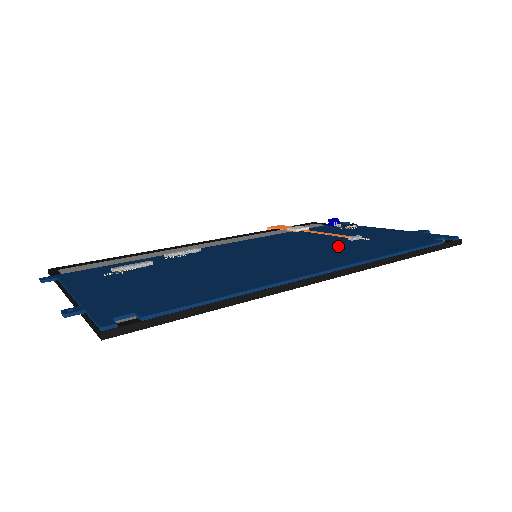
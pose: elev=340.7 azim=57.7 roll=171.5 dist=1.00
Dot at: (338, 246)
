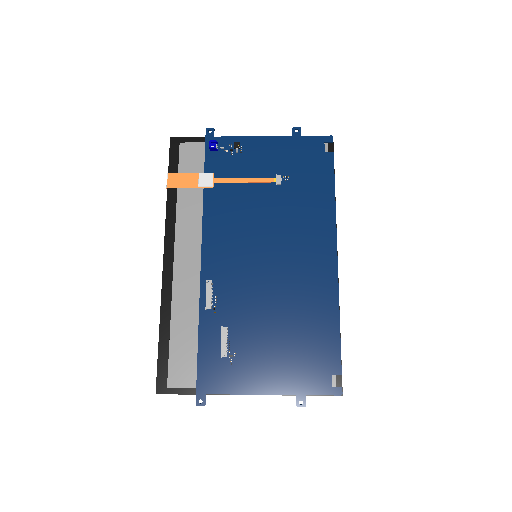
Dot at: (289, 206)
